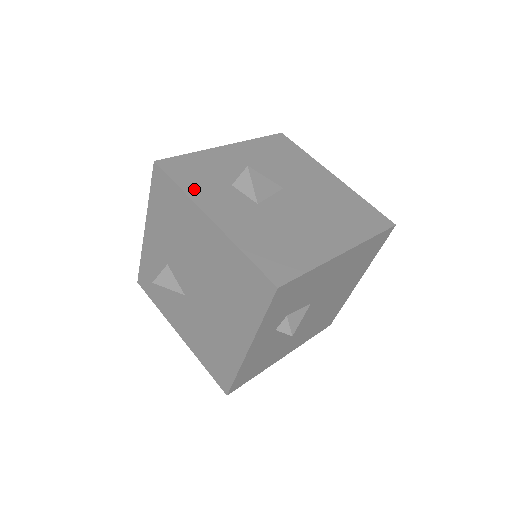
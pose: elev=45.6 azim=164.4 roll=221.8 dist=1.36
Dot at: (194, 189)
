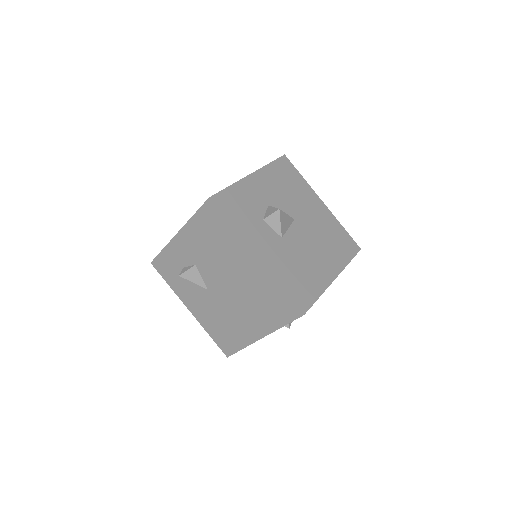
Dot at: (241, 226)
